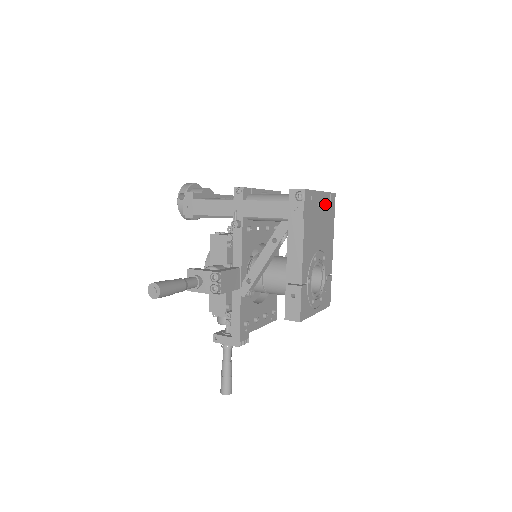
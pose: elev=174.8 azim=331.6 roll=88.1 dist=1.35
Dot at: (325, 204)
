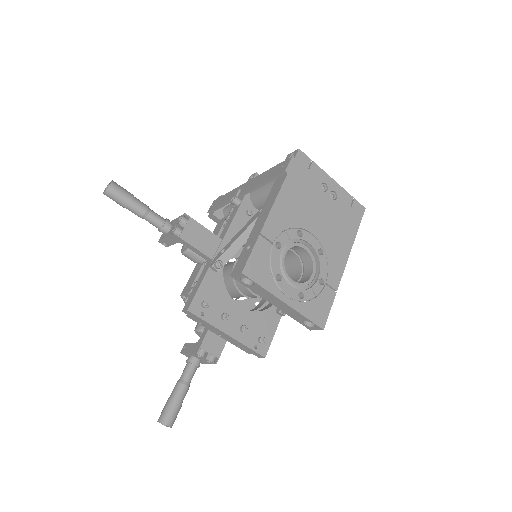
Dot at: (339, 199)
